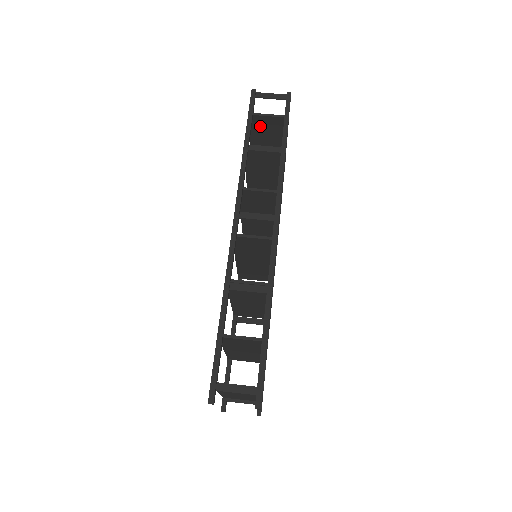
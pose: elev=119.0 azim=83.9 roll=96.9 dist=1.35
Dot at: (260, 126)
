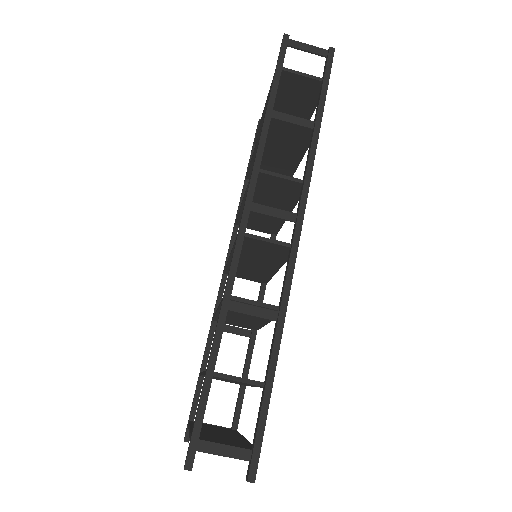
Dot at: (286, 86)
